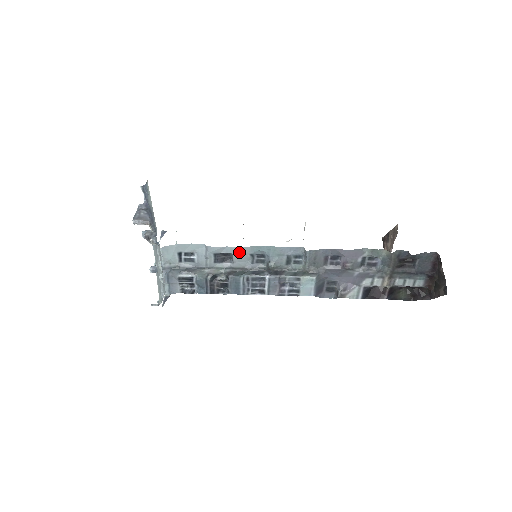
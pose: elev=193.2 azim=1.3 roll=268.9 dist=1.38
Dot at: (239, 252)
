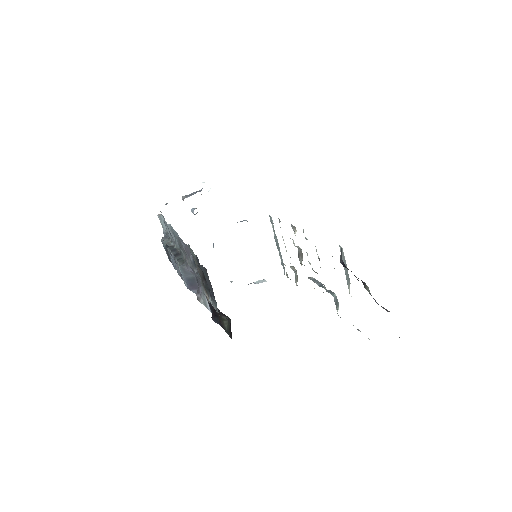
Dot at: (169, 228)
